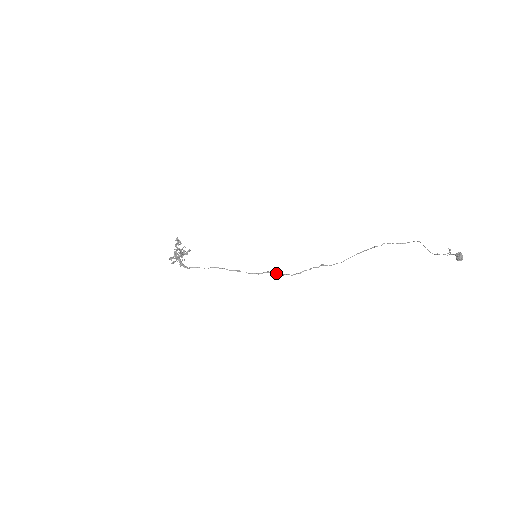
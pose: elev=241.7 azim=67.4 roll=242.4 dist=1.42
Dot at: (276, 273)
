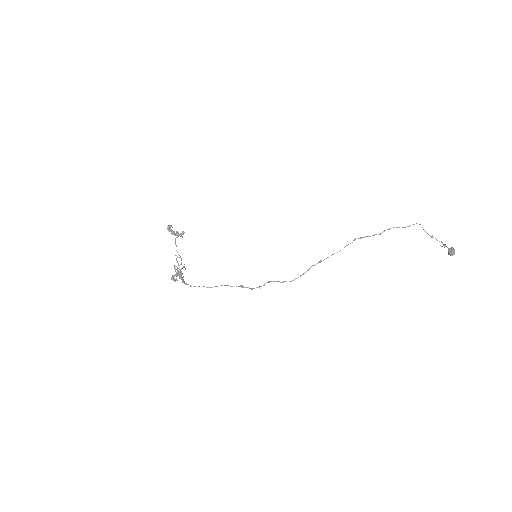
Dot at: occluded
